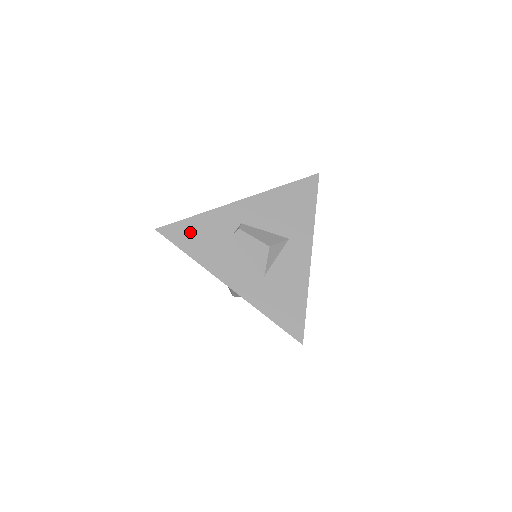
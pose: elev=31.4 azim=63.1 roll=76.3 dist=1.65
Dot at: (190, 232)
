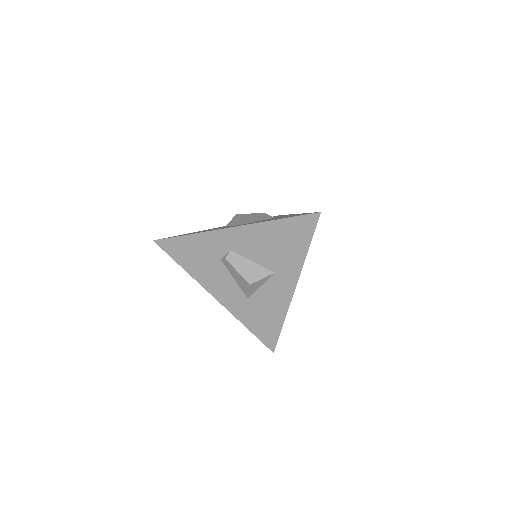
Dot at: (183, 249)
